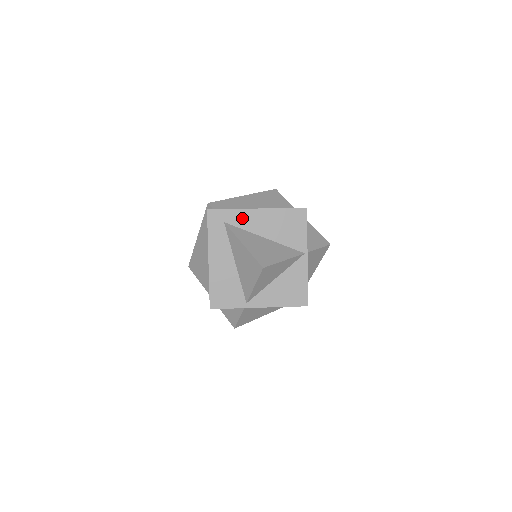
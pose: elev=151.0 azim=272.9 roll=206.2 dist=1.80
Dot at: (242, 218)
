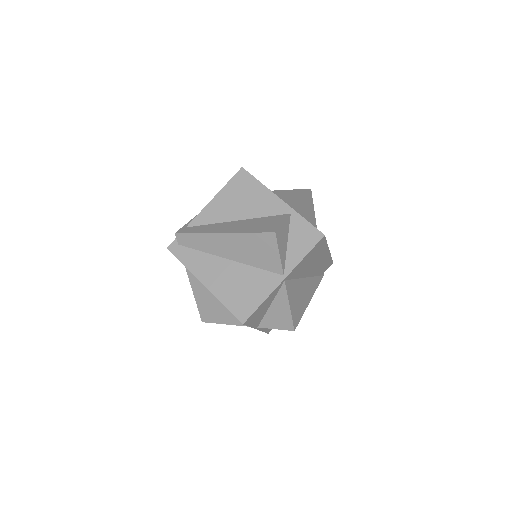
Dot at: occluded
